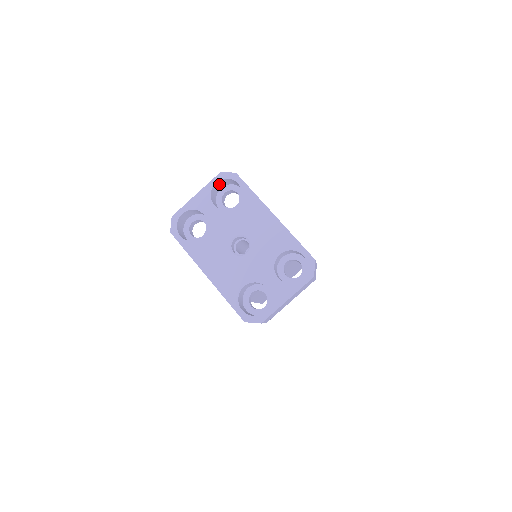
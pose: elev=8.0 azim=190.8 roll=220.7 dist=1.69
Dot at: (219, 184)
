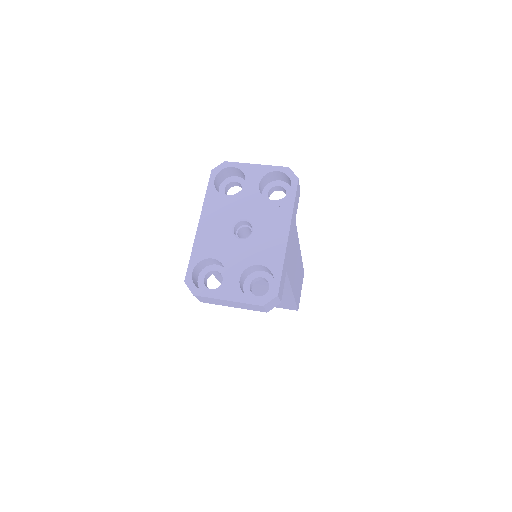
Dot at: (280, 175)
